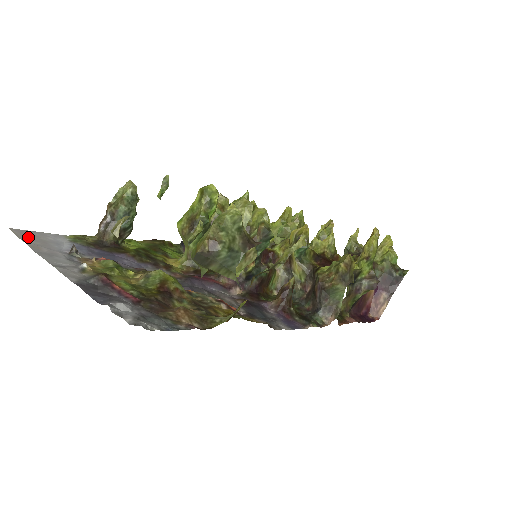
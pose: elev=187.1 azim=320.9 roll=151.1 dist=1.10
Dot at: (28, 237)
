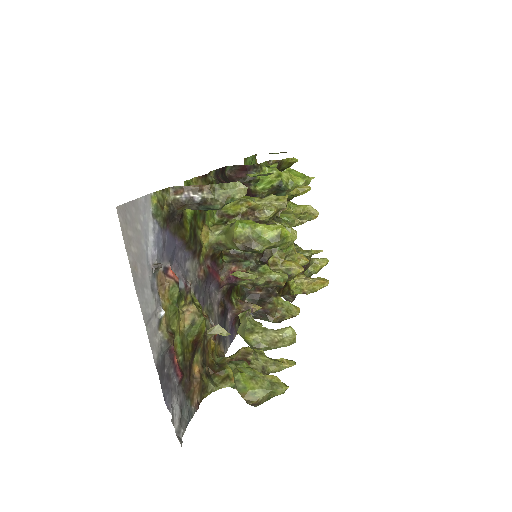
Dot at: (129, 232)
